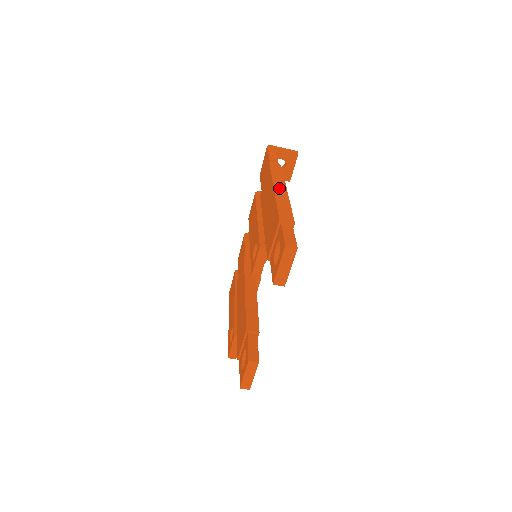
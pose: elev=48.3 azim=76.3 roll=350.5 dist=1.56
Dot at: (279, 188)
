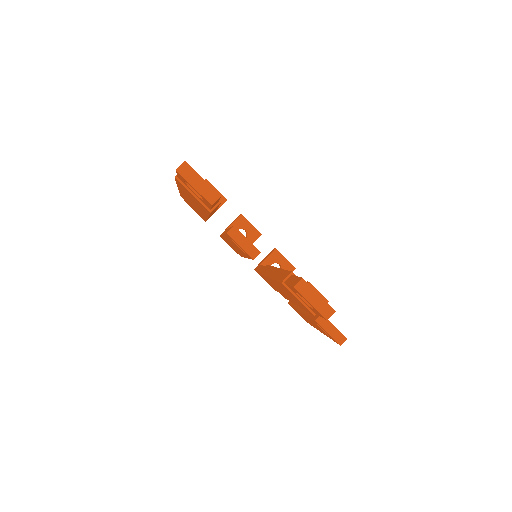
Dot at: occluded
